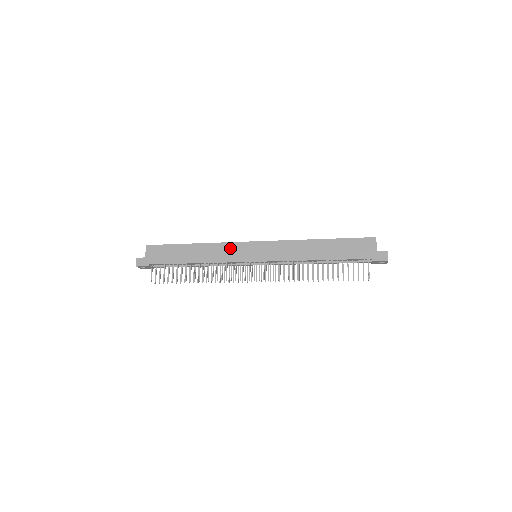
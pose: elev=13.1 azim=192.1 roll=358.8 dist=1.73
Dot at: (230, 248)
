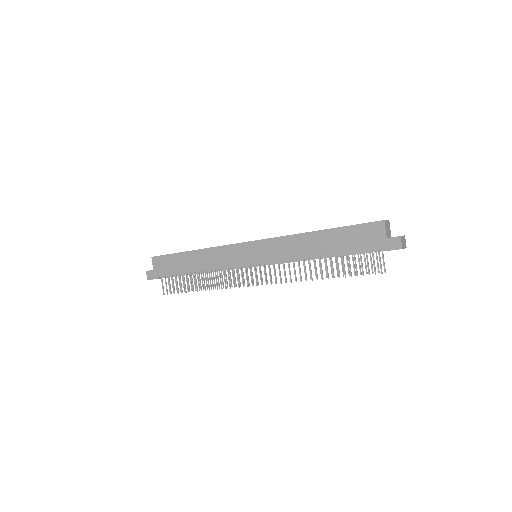
Dot at: (227, 252)
